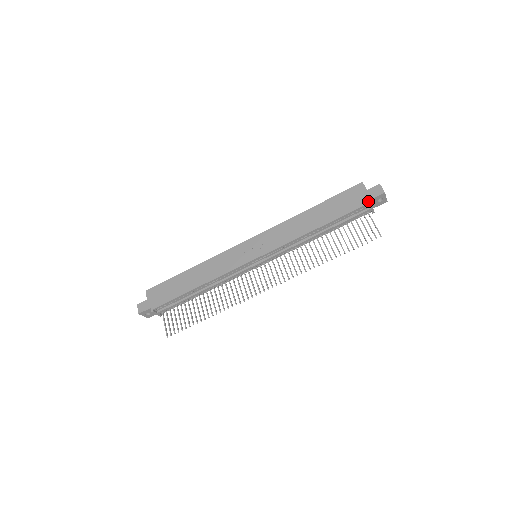
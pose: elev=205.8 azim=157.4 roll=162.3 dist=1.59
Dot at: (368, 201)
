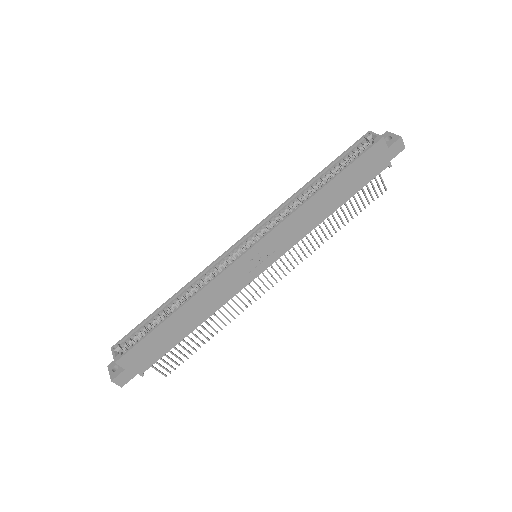
Dot at: (389, 163)
